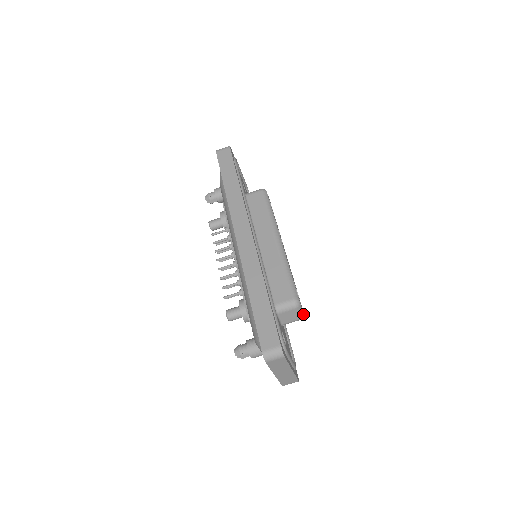
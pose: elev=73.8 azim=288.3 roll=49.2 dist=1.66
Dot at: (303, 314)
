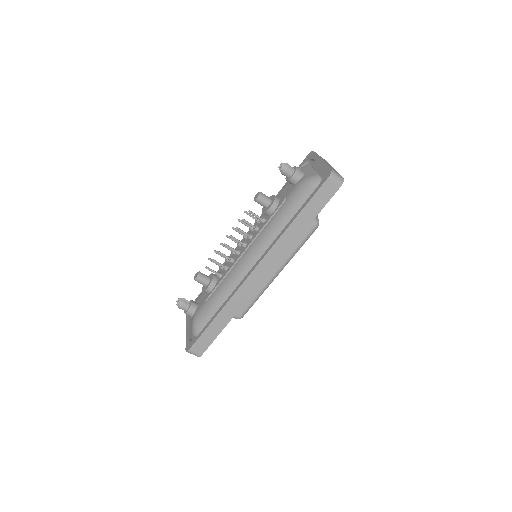
Dot at: occluded
